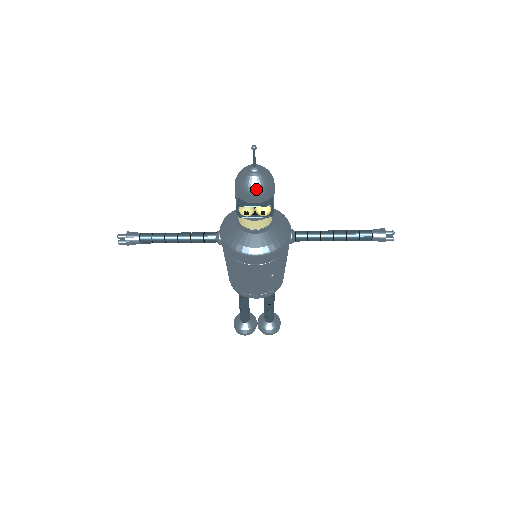
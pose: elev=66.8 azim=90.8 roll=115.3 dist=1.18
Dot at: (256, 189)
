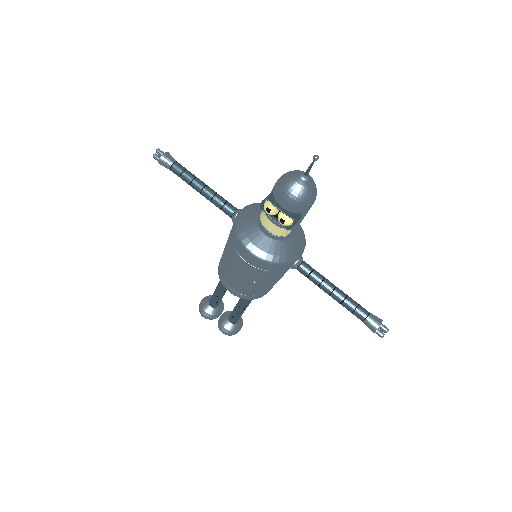
Dot at: (291, 195)
